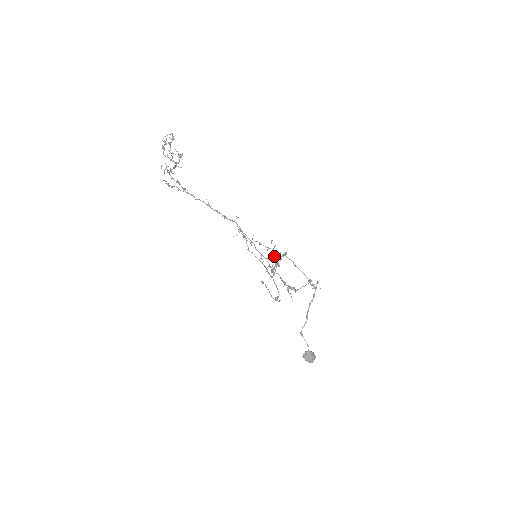
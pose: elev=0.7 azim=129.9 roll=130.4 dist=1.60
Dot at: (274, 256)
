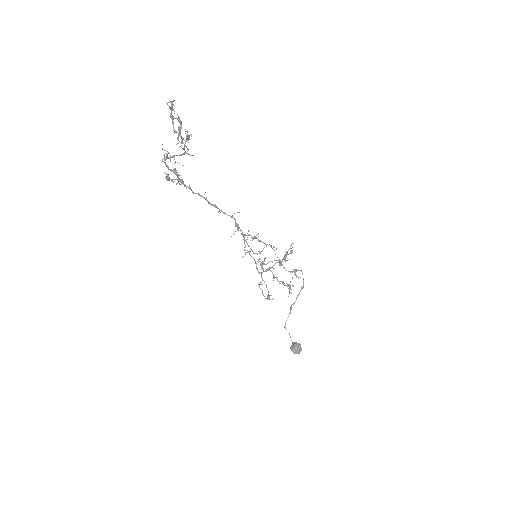
Dot at: (284, 257)
